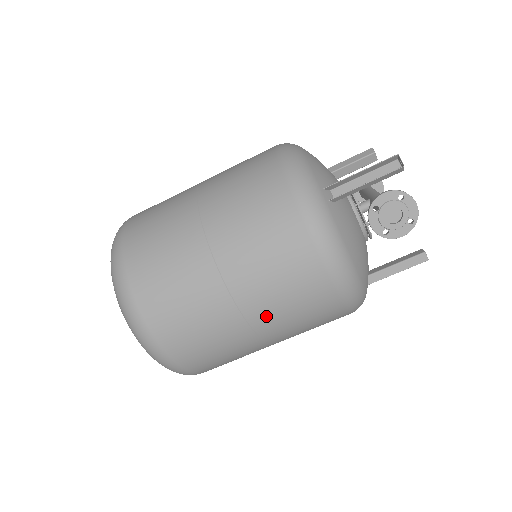
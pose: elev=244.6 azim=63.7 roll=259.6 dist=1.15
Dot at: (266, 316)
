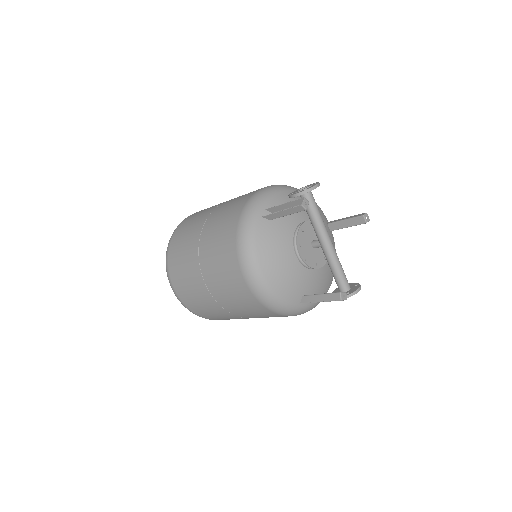
Dot at: occluded
